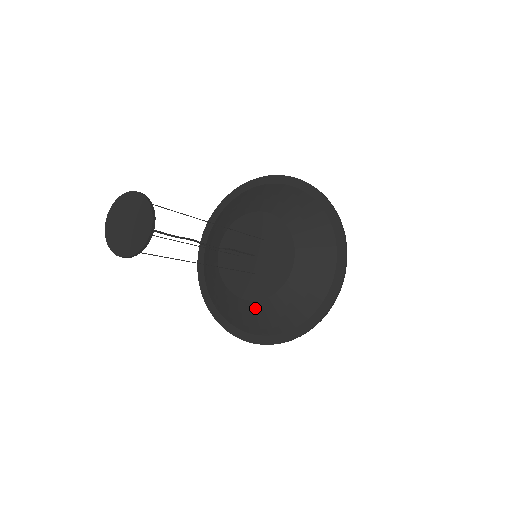
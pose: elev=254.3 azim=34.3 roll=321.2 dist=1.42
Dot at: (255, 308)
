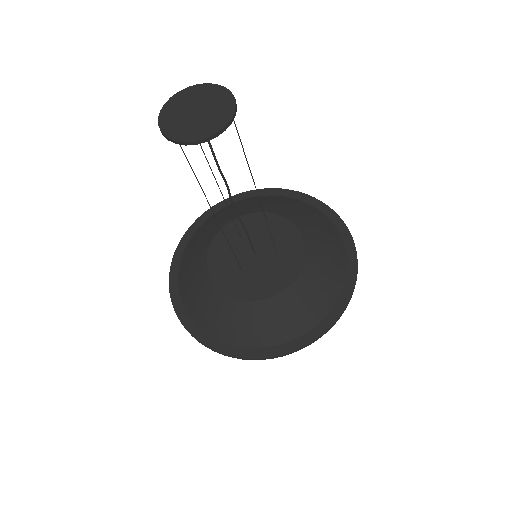
Dot at: (212, 295)
